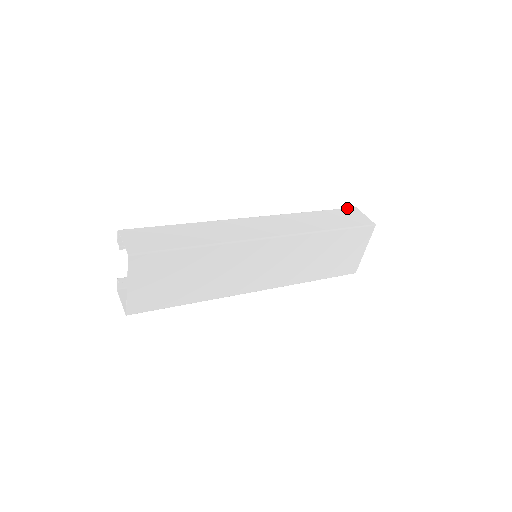
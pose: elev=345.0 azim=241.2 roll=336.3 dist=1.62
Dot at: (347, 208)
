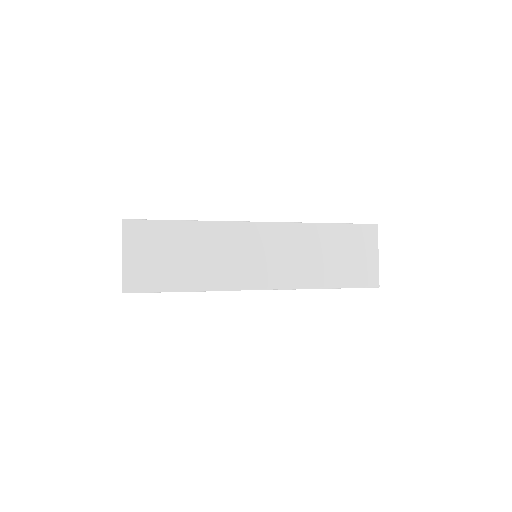
Dot at: occluded
